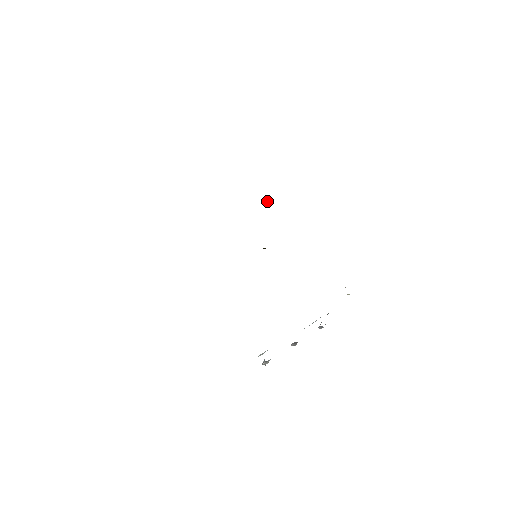
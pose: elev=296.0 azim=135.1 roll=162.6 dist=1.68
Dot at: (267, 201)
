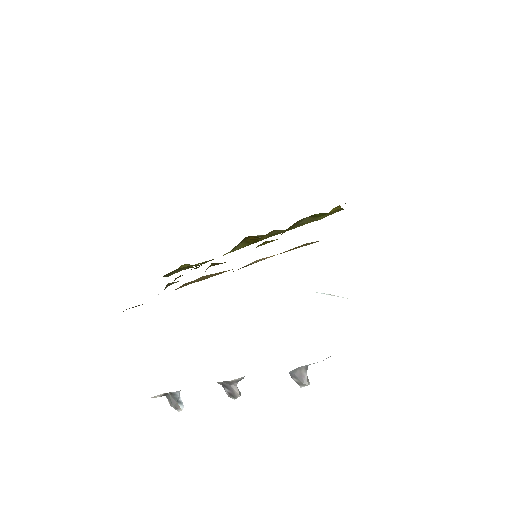
Dot at: (345, 203)
